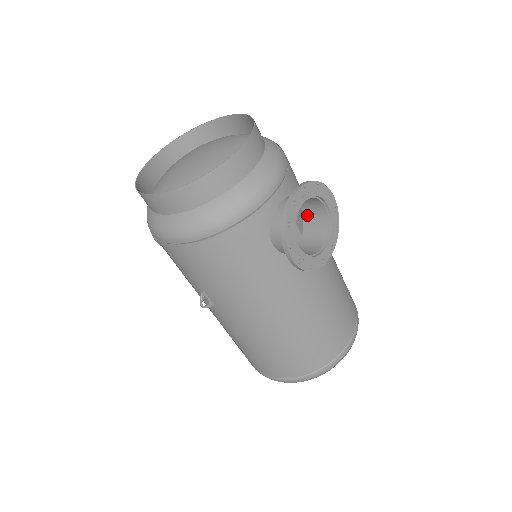
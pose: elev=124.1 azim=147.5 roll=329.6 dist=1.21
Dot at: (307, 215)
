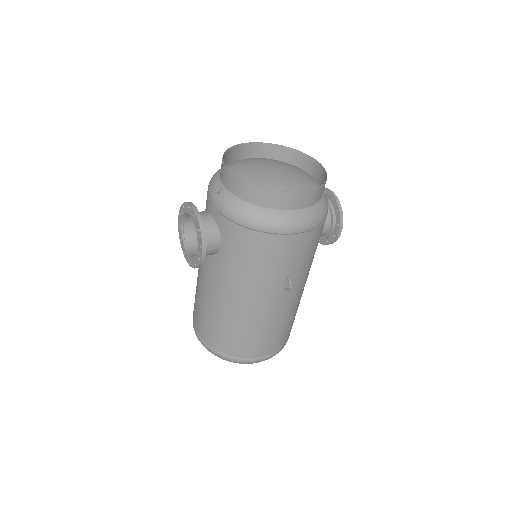
Dot at: occluded
